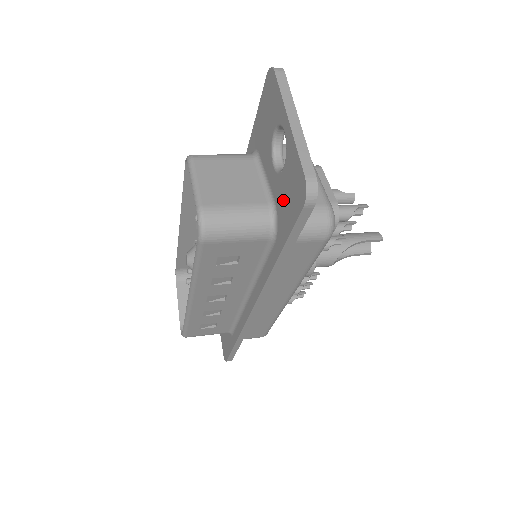
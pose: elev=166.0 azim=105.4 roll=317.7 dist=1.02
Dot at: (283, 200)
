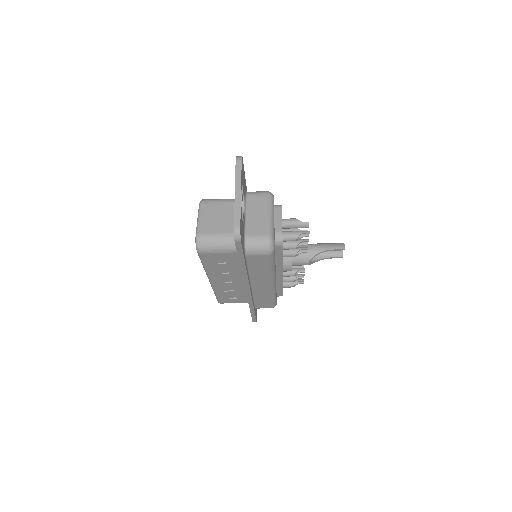
Dot at: occluded
